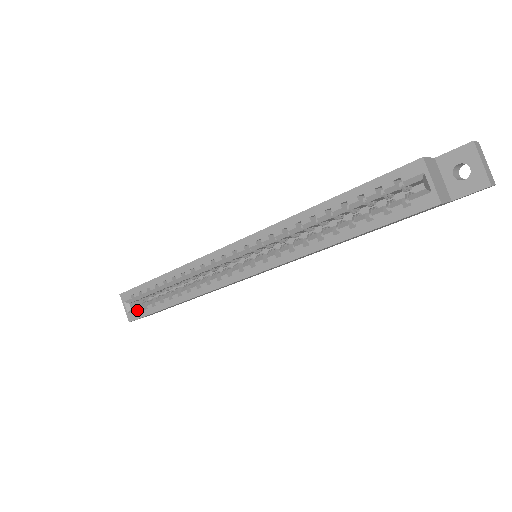
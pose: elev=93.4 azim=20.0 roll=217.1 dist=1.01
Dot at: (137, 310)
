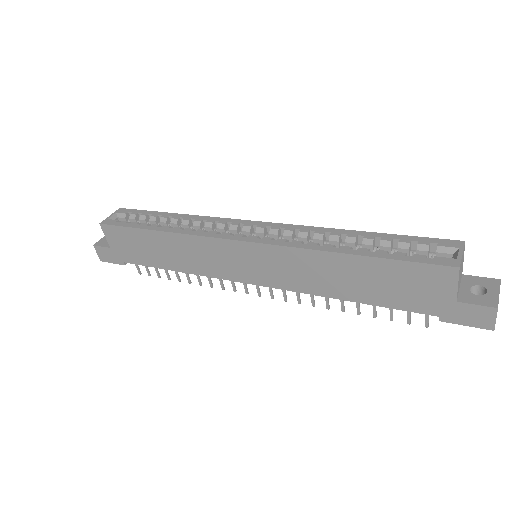
Dot at: (118, 222)
